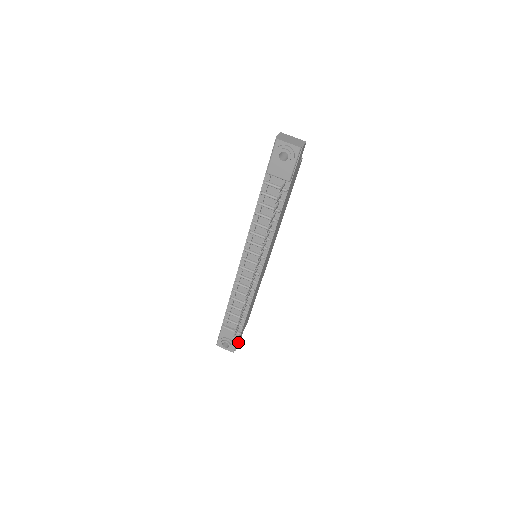
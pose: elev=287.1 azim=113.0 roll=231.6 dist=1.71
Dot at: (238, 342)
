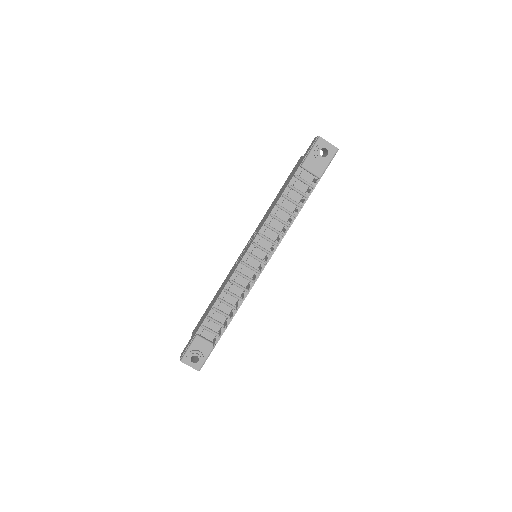
Dot at: occluded
